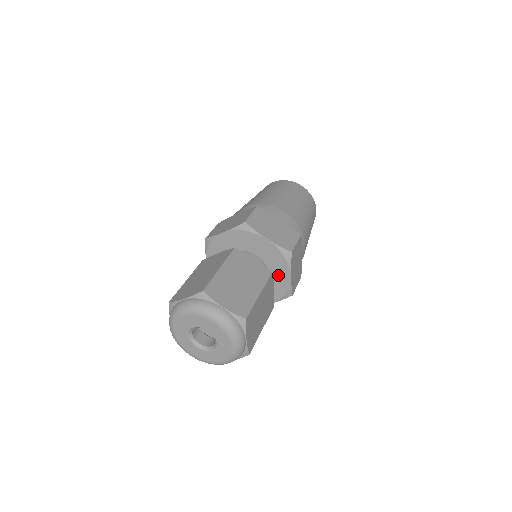
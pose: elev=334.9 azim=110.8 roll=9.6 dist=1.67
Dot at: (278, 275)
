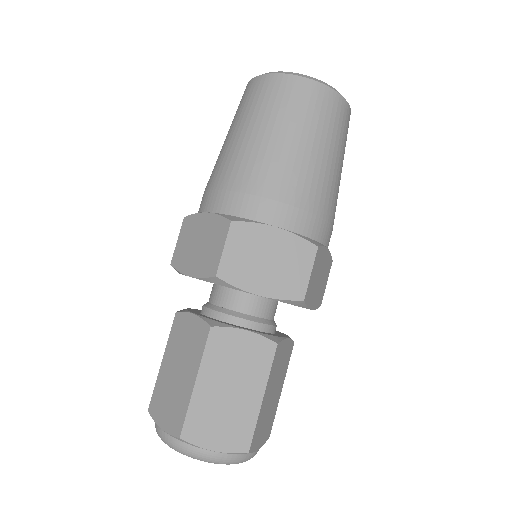
Dot at: occluded
